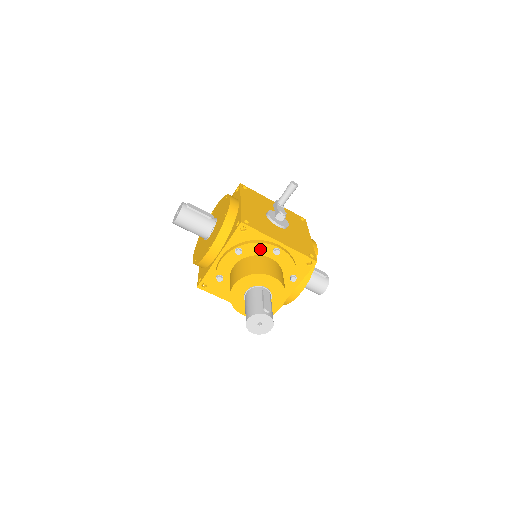
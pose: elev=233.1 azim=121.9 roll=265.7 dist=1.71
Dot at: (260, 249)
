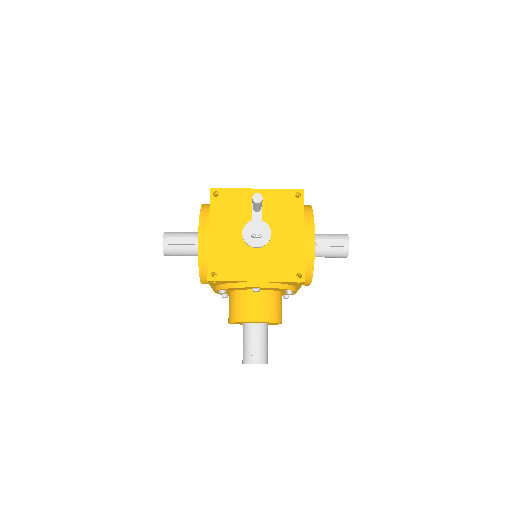
Dot at: (240, 288)
